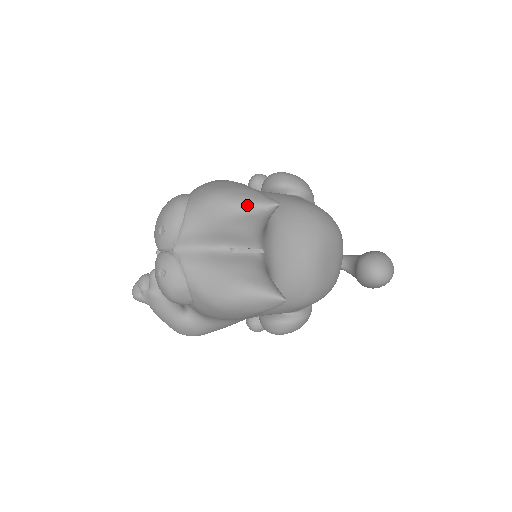
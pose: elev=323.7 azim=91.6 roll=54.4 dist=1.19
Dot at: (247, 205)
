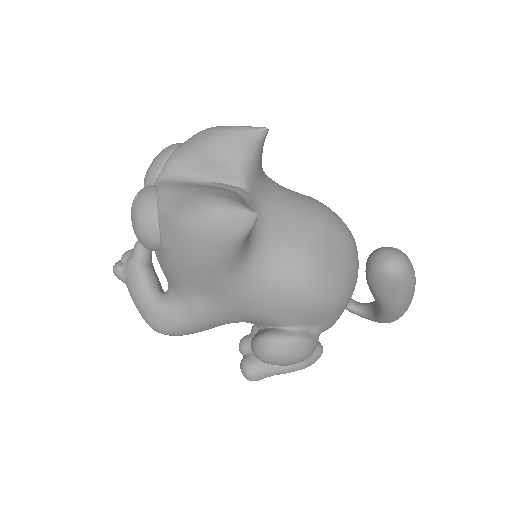
Dot at: (235, 128)
